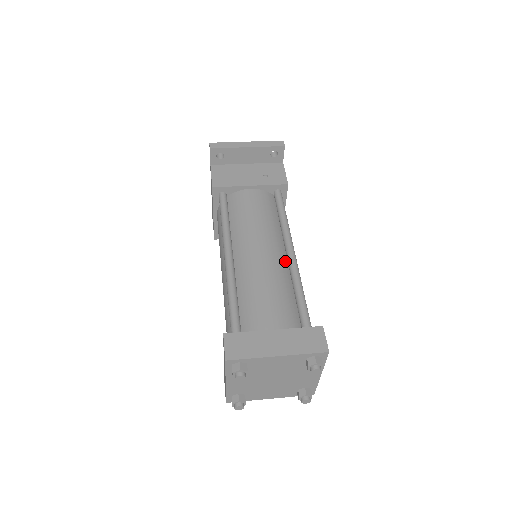
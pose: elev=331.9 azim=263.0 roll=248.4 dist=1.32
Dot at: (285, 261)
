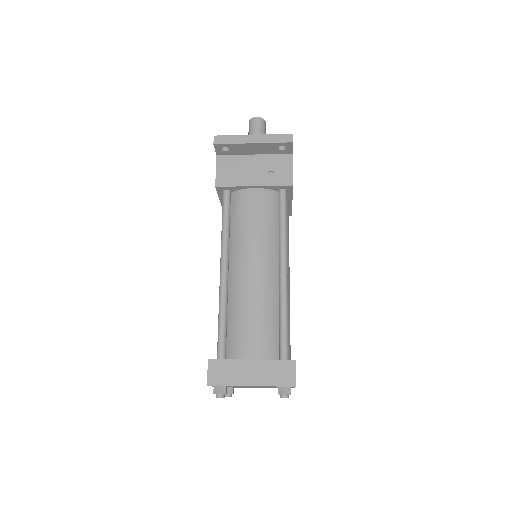
Dot at: (277, 278)
